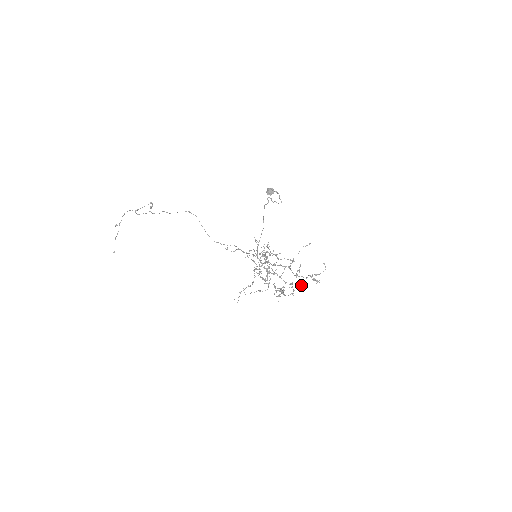
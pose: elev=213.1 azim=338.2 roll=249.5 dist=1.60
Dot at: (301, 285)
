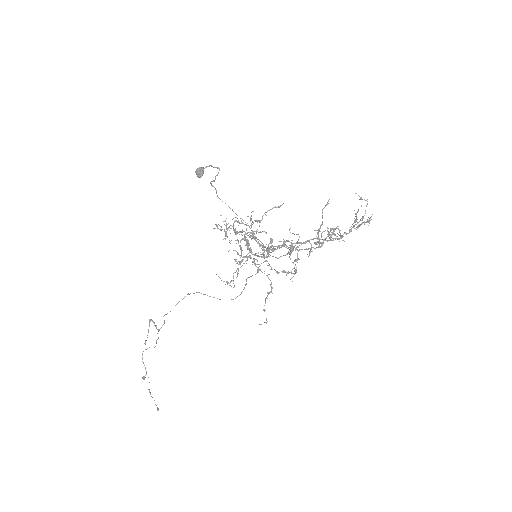
Dot at: (332, 233)
